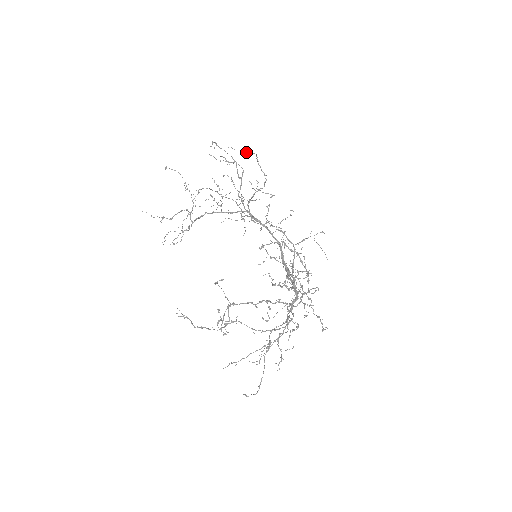
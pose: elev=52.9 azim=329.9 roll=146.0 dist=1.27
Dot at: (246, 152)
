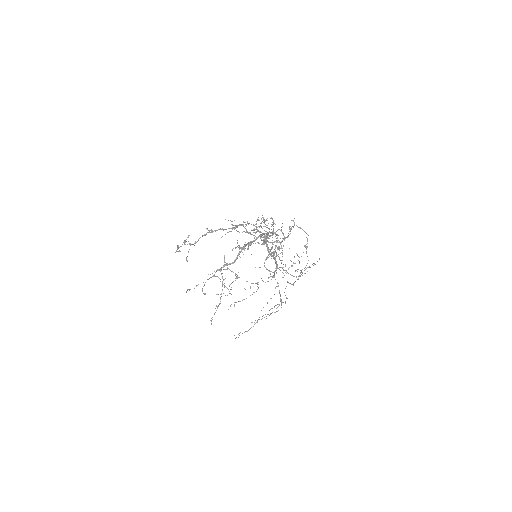
Dot at: occluded
